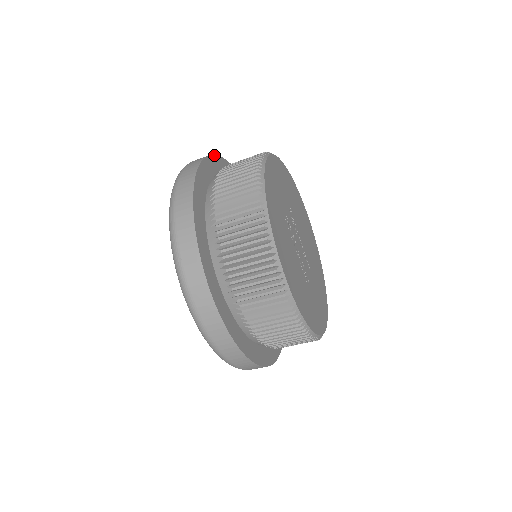
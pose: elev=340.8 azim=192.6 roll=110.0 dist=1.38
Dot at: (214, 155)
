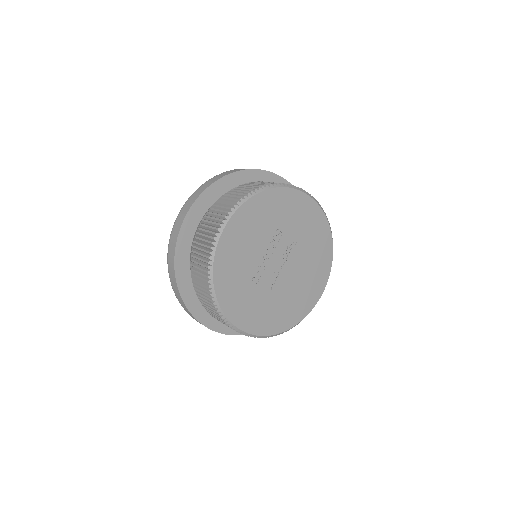
Dot at: occluded
